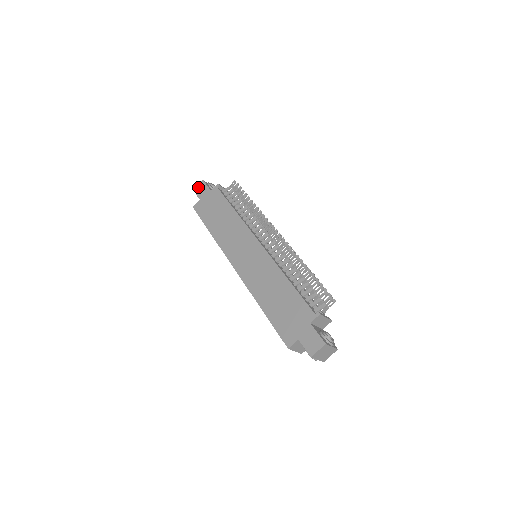
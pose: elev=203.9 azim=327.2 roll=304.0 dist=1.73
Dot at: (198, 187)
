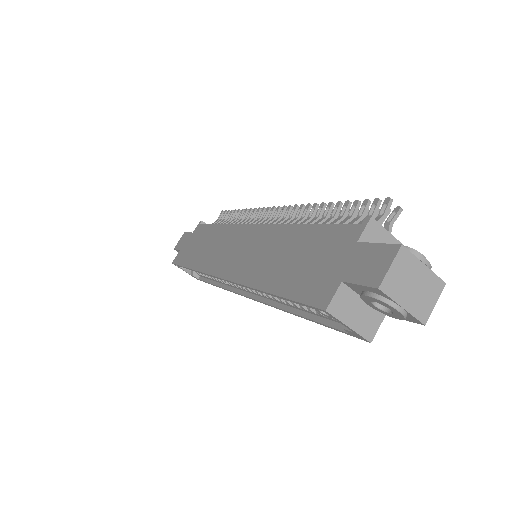
Dot at: (179, 242)
